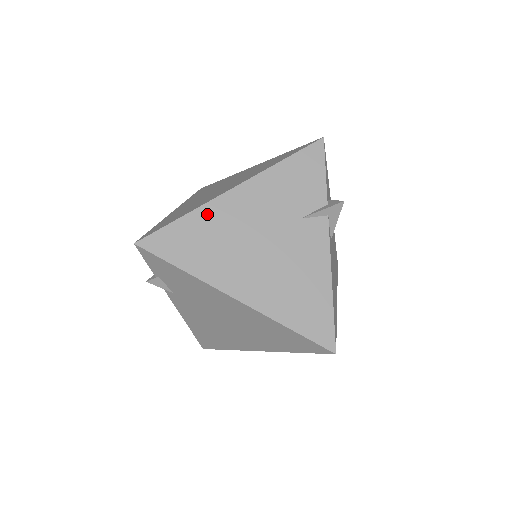
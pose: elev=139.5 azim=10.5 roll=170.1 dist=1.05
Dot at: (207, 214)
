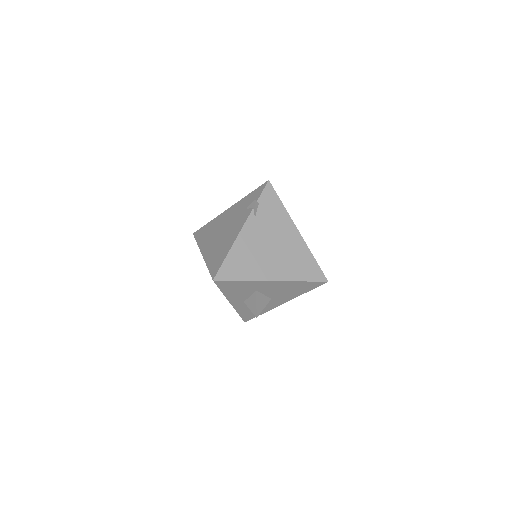
Dot at: occluded
